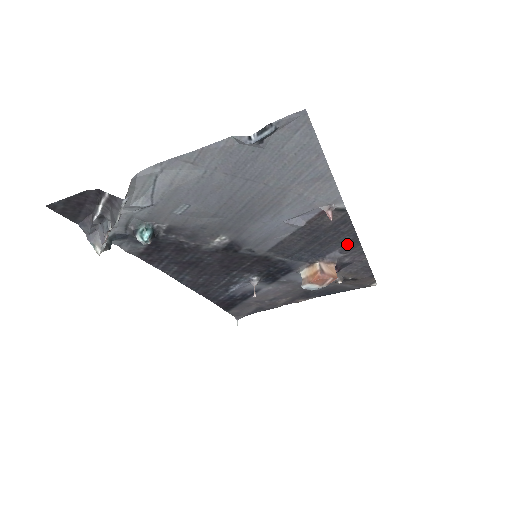
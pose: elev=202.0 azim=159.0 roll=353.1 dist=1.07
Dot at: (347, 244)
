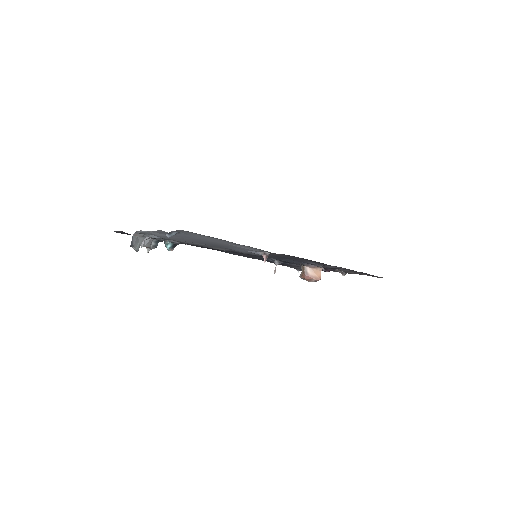
Dot at: (316, 262)
